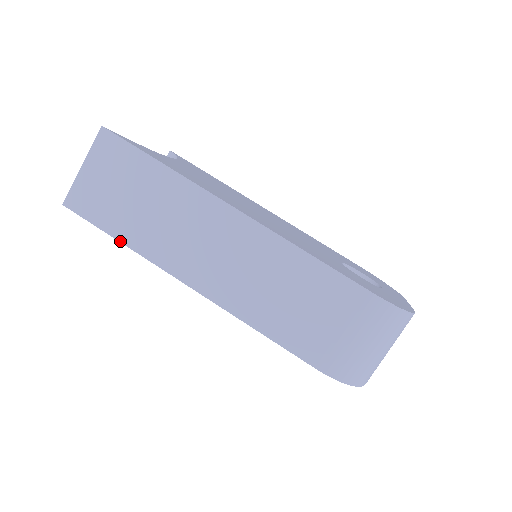
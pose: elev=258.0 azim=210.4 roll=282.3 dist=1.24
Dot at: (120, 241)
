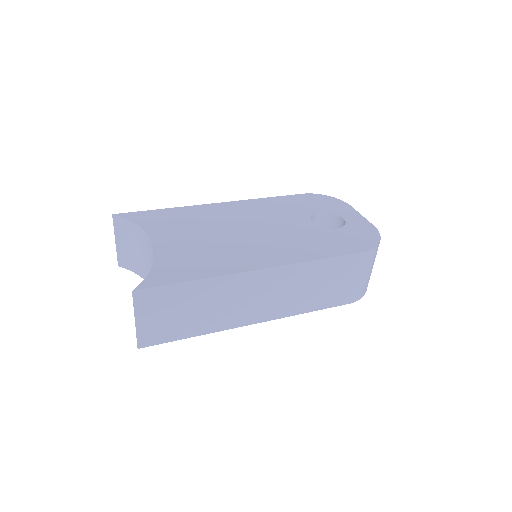
Dot at: (195, 336)
